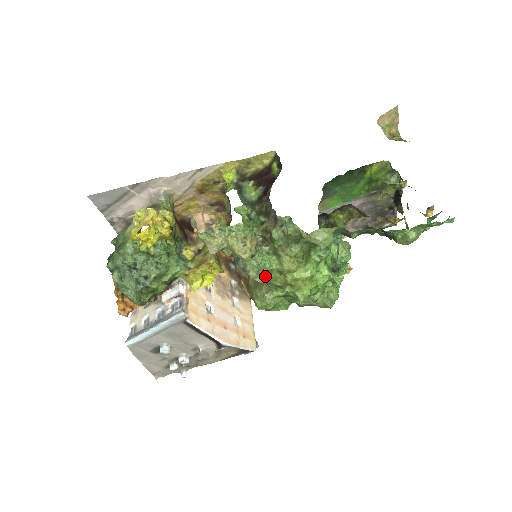
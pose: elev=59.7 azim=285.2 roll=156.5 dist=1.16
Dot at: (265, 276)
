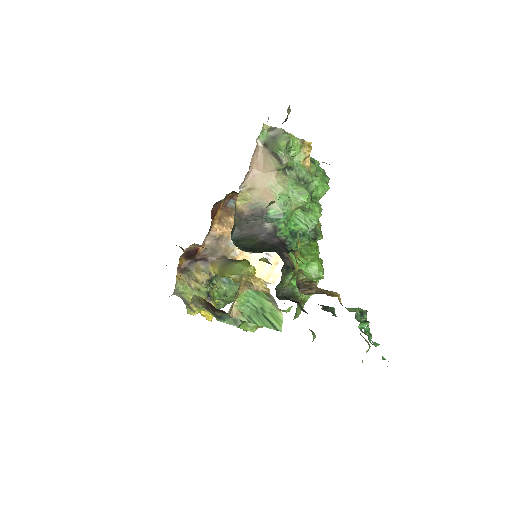
Dot at: occluded
